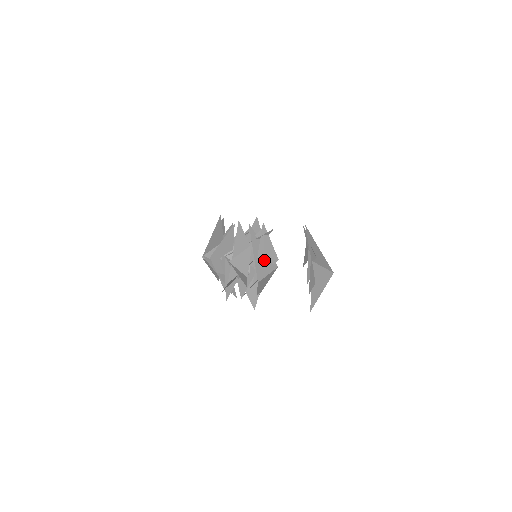
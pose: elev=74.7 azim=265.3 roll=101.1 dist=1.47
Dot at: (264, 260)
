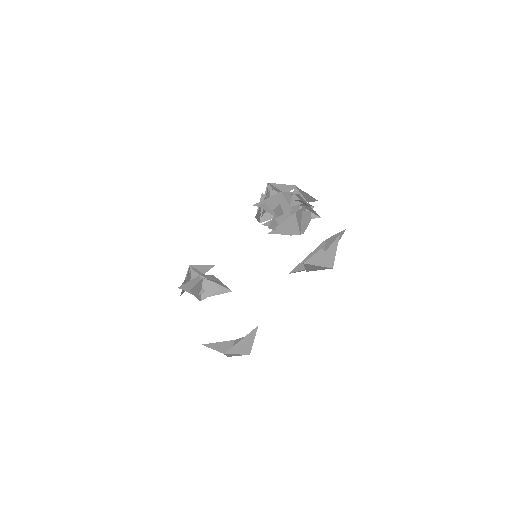
Dot at: (301, 219)
